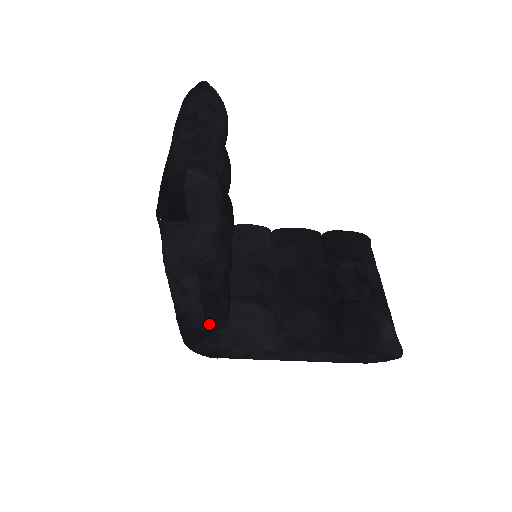
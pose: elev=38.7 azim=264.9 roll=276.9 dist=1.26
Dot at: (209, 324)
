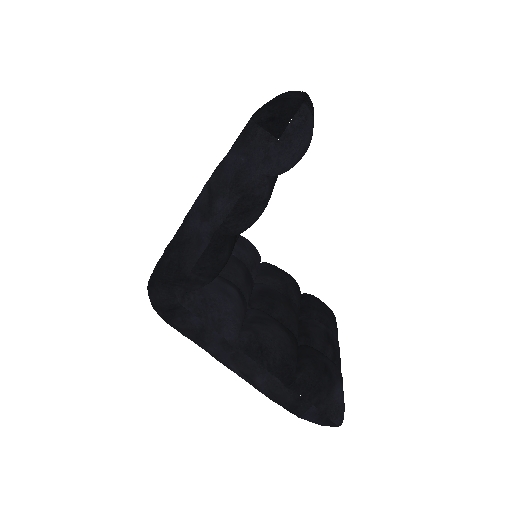
Dot at: (197, 269)
